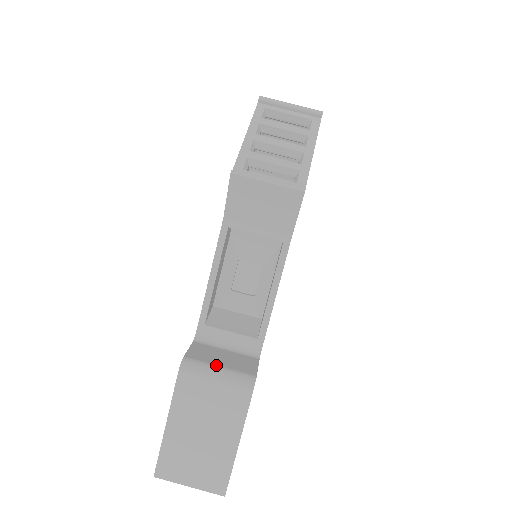
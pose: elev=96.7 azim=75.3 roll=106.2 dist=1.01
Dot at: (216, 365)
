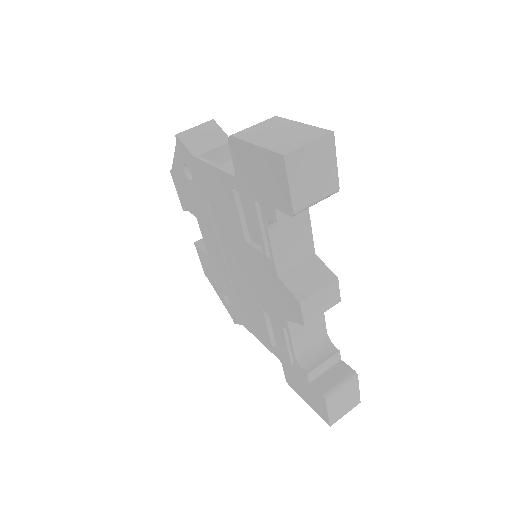
Dot at: occluded
